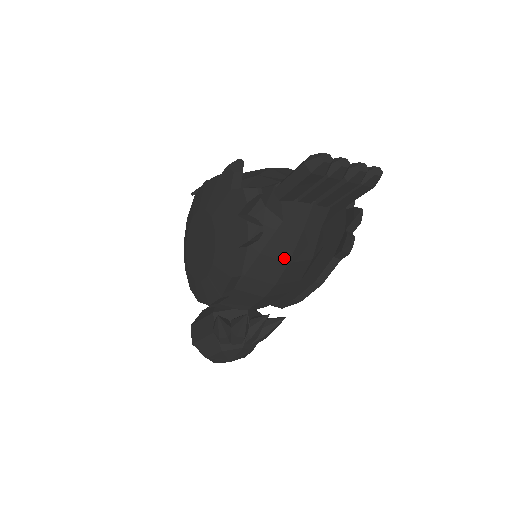
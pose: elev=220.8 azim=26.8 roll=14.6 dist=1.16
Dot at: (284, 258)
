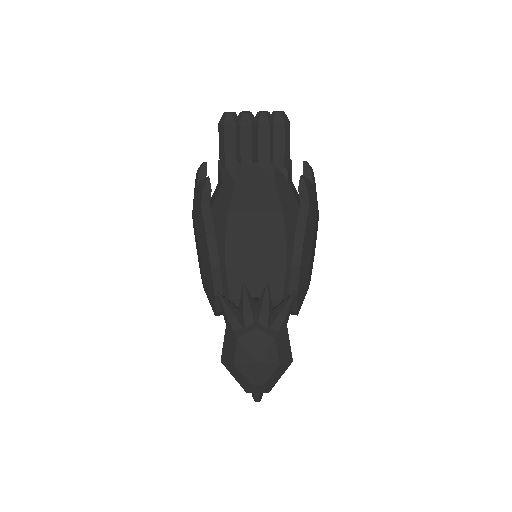
Dot at: (249, 211)
